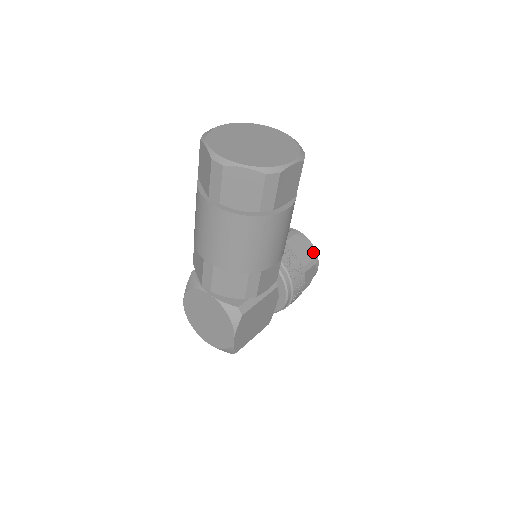
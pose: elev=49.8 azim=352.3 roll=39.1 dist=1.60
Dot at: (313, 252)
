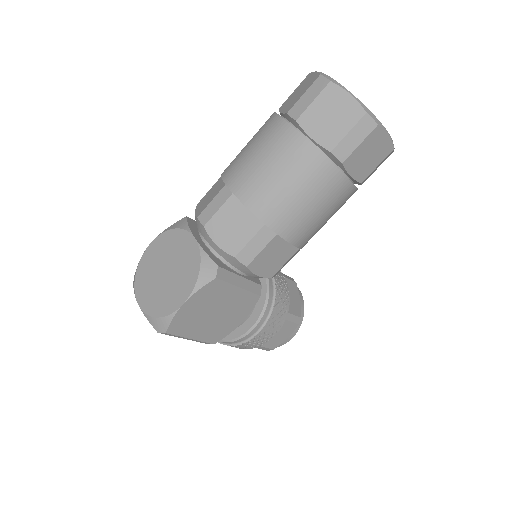
Dot at: (301, 313)
